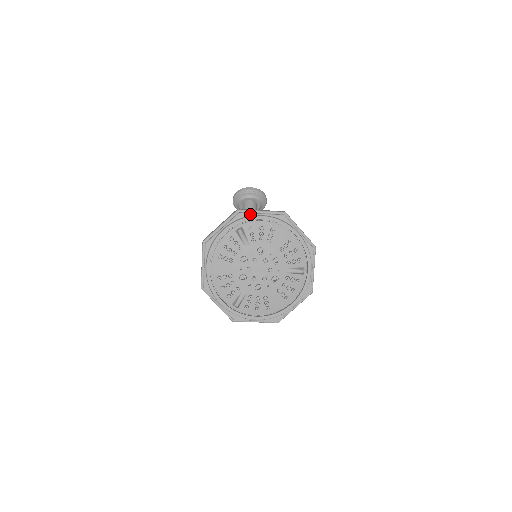
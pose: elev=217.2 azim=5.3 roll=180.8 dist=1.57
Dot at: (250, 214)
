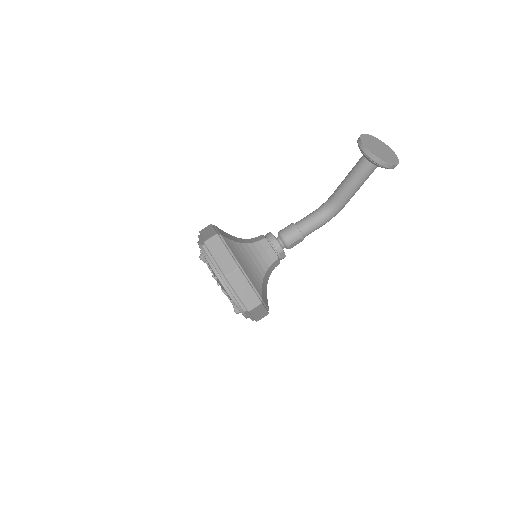
Dot at: (207, 254)
